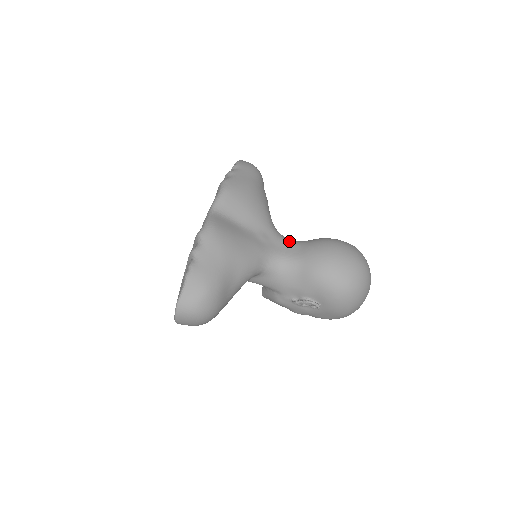
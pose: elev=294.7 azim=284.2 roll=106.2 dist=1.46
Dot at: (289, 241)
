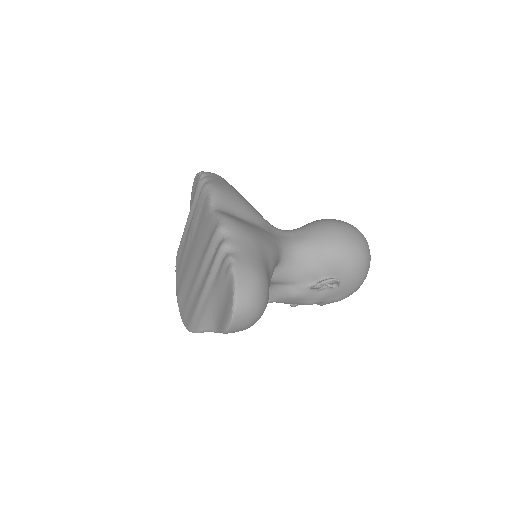
Dot at: (287, 230)
